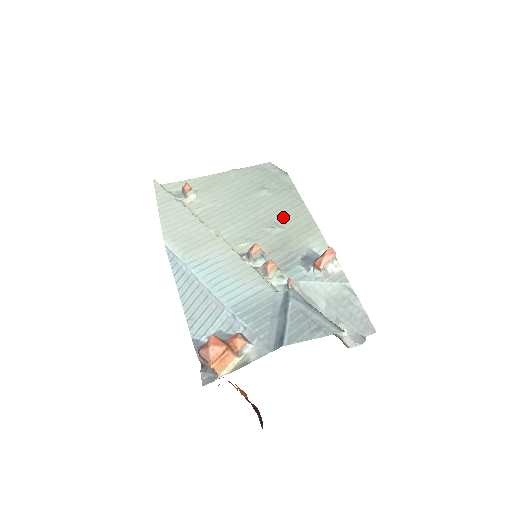
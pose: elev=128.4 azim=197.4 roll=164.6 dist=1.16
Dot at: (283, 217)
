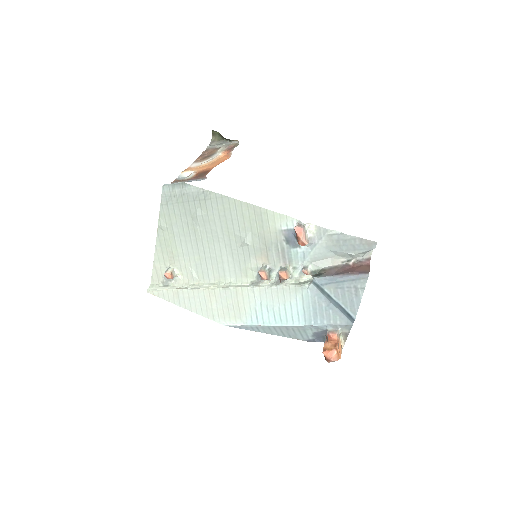
Dot at: (236, 225)
